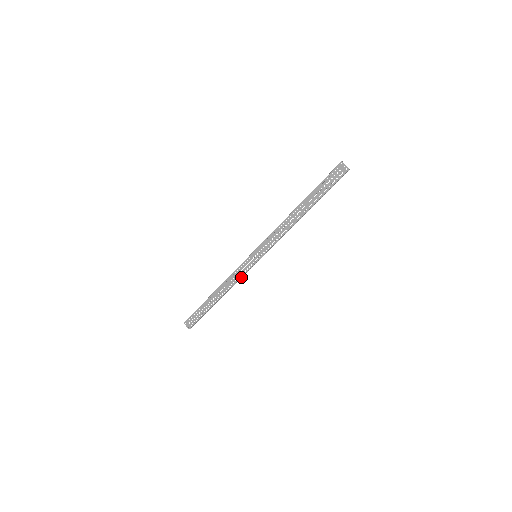
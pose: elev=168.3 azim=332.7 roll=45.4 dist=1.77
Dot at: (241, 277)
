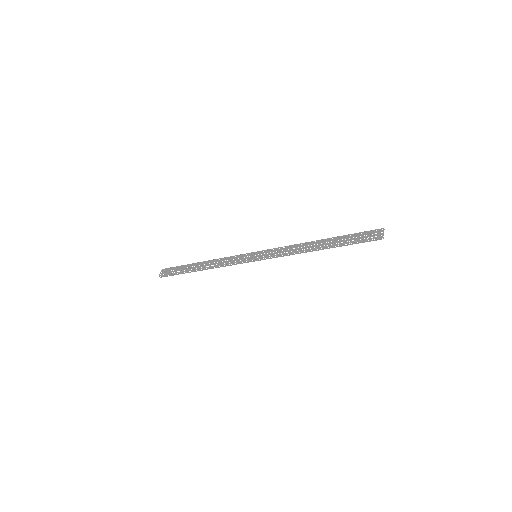
Dot at: occluded
